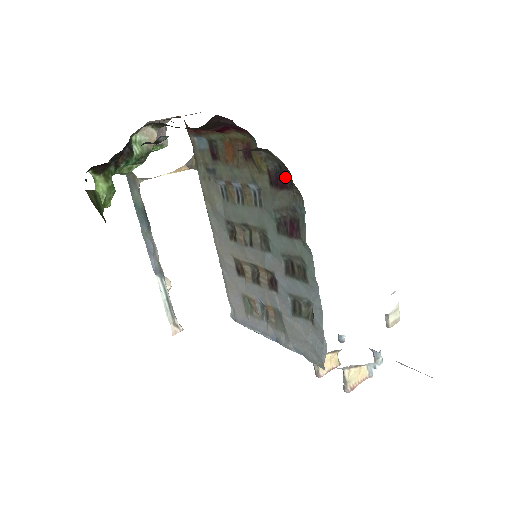
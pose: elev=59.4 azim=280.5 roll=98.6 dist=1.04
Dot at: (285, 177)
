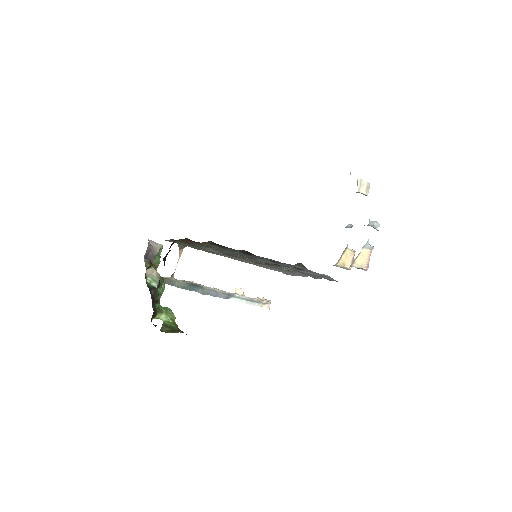
Dot at: occluded
